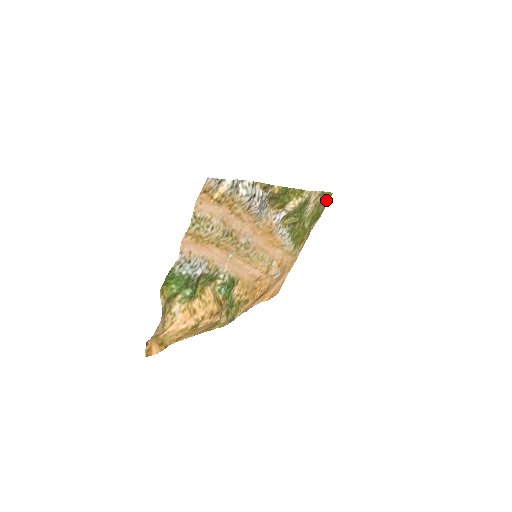
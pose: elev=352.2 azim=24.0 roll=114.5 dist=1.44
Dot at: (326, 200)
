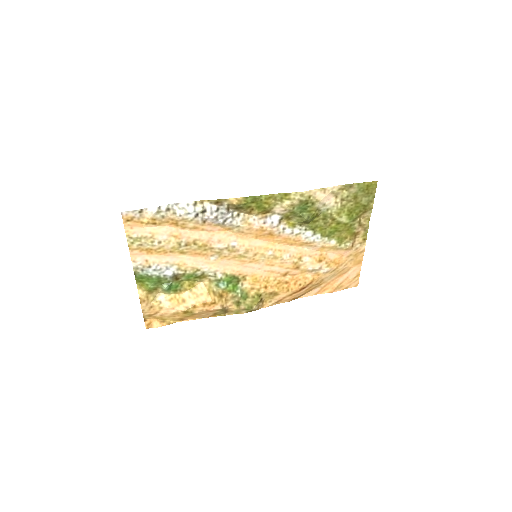
Dot at: (367, 190)
